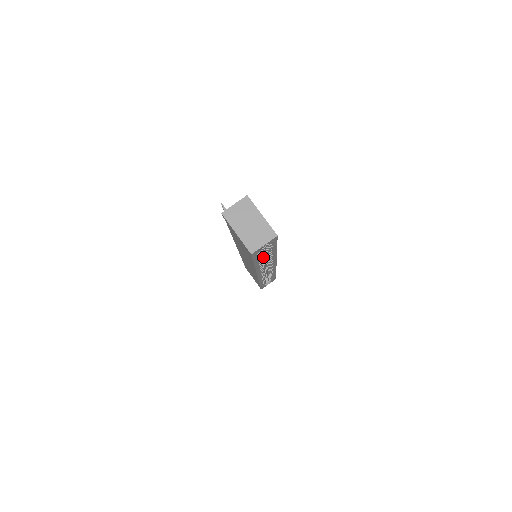
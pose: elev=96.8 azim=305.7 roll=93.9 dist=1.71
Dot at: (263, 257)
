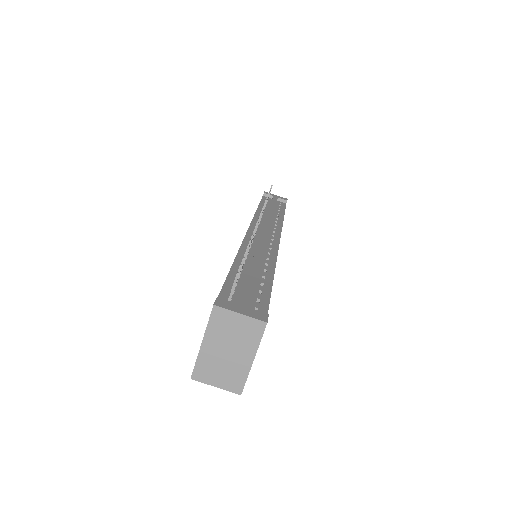
Dot at: occluded
